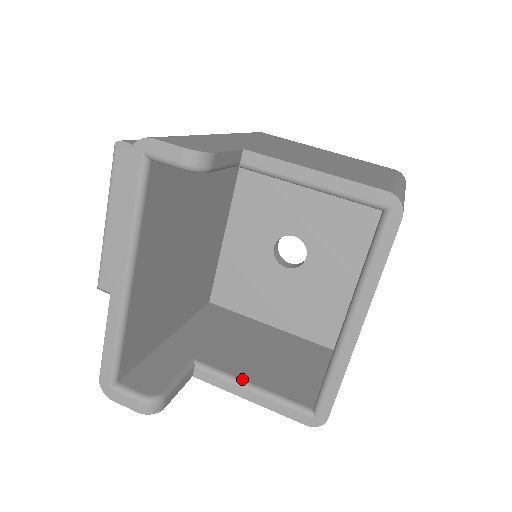
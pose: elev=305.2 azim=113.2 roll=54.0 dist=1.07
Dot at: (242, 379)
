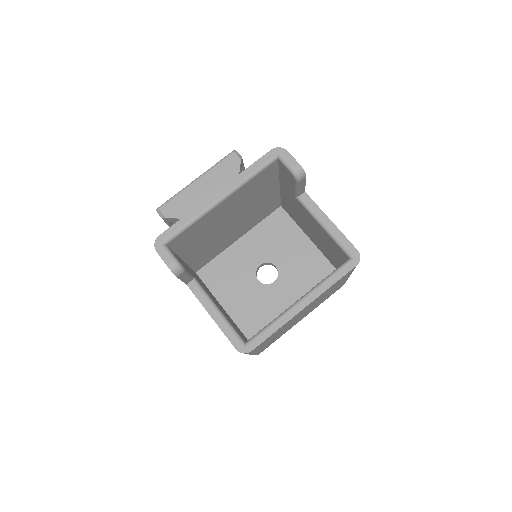
Dot at: occluded
